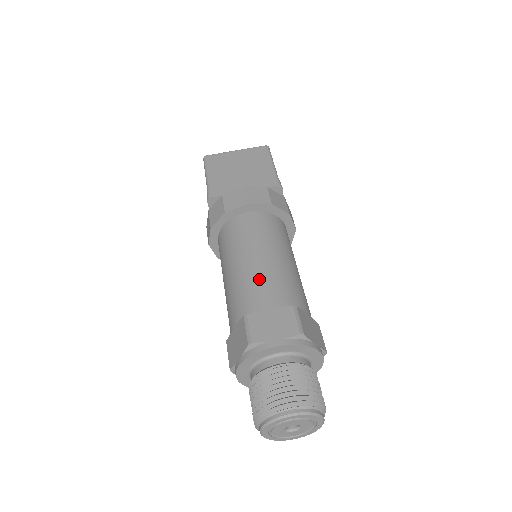
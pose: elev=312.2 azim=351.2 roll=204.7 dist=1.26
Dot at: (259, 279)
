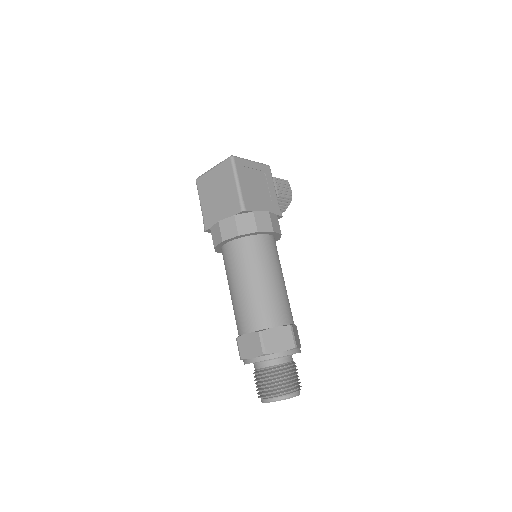
Dot at: (240, 309)
